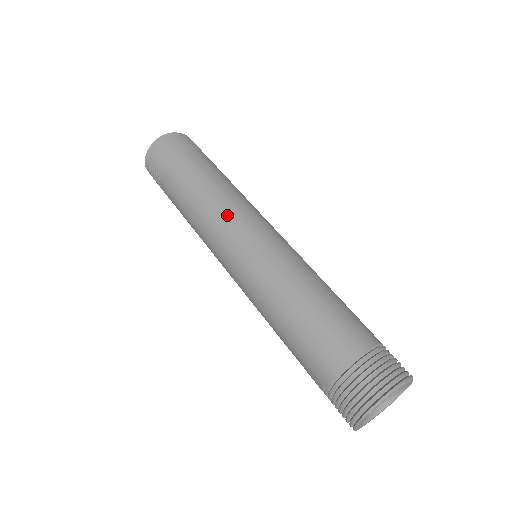
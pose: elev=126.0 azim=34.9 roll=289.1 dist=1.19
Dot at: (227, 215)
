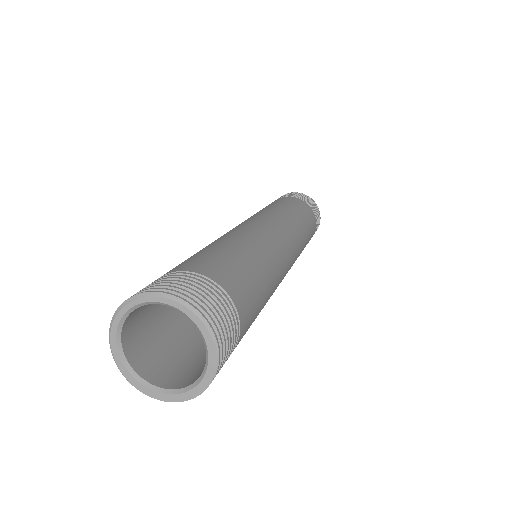
Dot at: occluded
